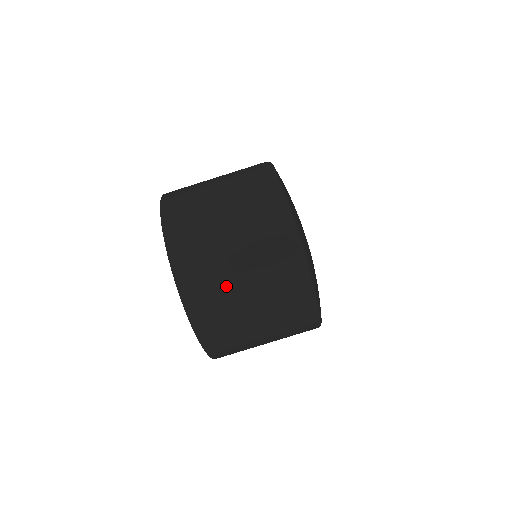
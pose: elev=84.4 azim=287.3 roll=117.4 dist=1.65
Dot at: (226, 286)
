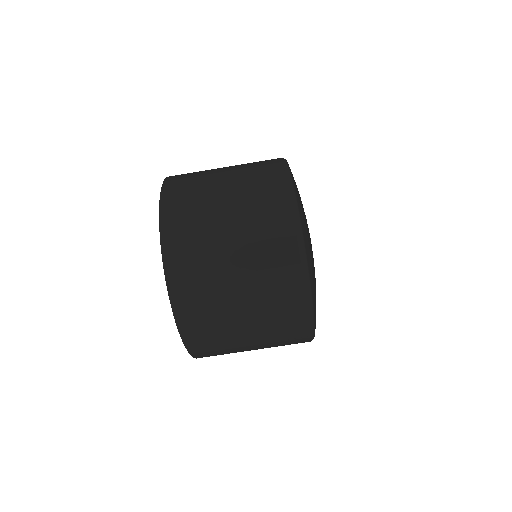
Dot at: (207, 200)
